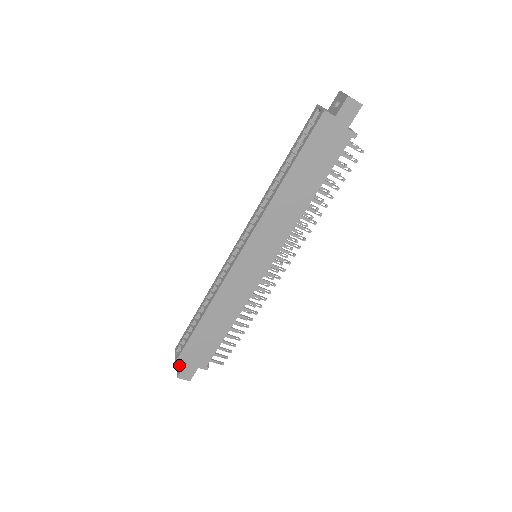
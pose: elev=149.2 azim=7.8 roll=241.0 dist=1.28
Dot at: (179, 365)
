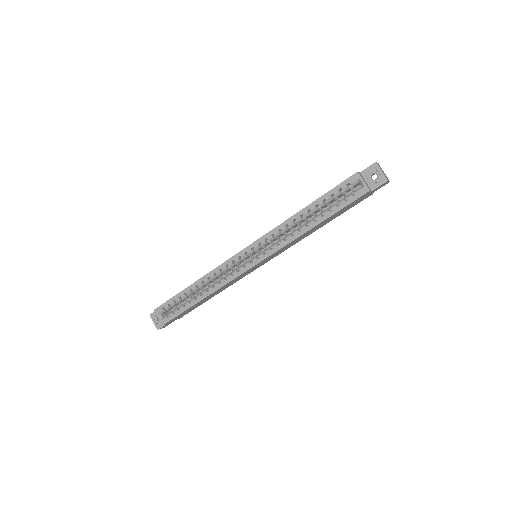
Dot at: (155, 319)
